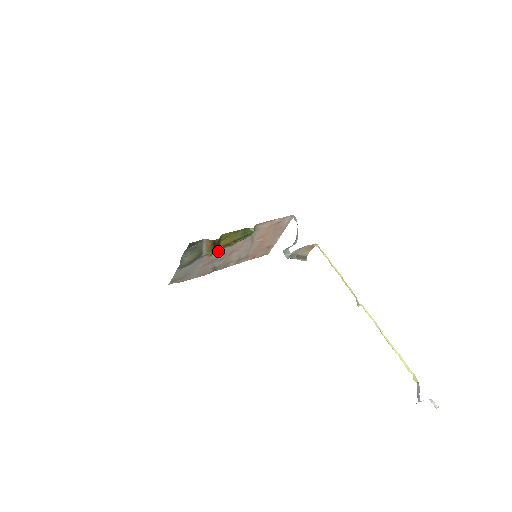
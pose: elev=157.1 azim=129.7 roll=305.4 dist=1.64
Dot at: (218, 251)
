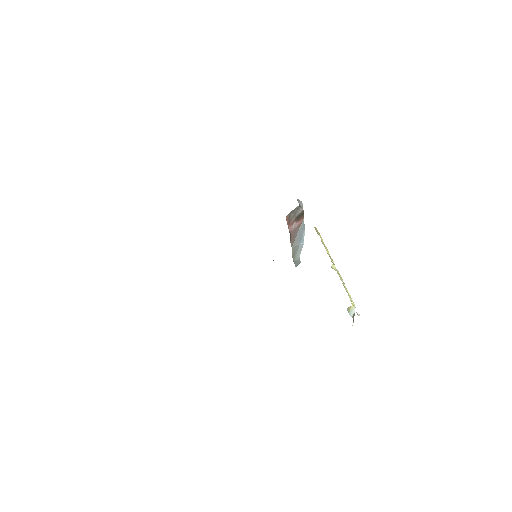
Dot at: occluded
